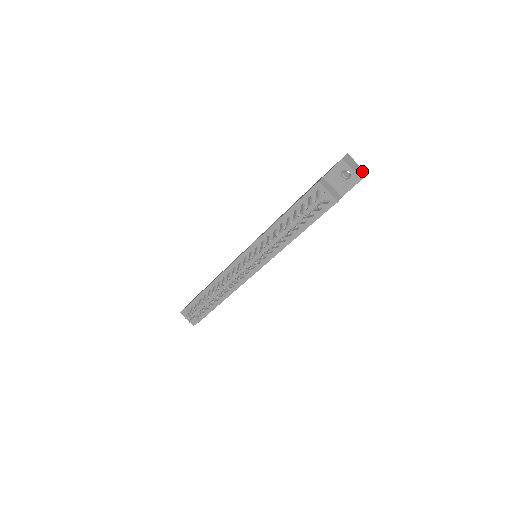
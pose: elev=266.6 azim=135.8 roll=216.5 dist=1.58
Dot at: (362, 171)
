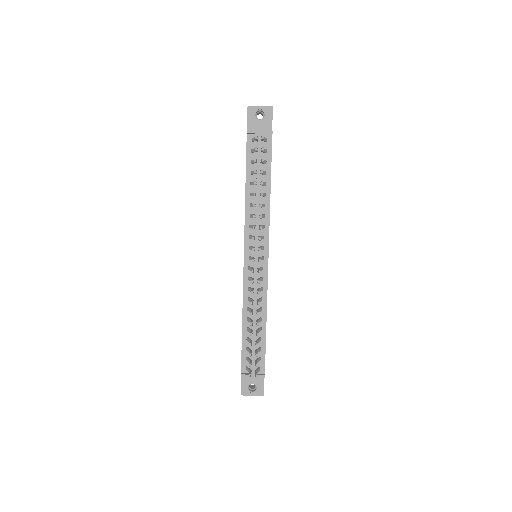
Dot at: occluded
